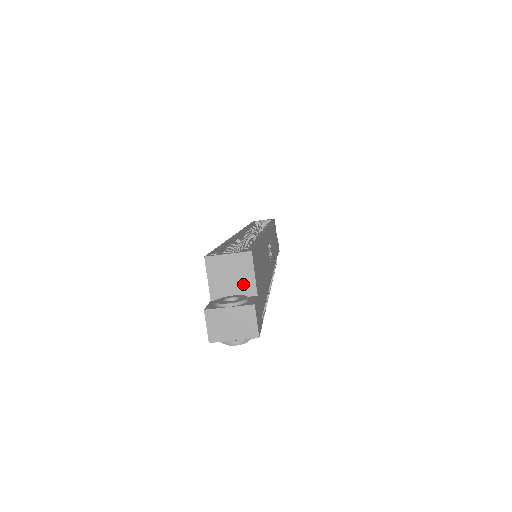
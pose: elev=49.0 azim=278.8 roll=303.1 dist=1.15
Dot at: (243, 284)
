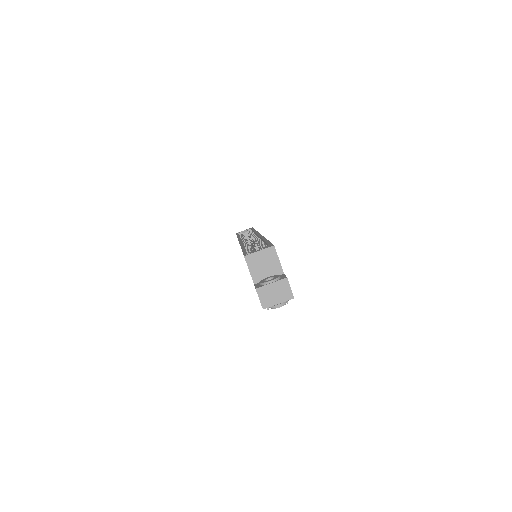
Dot at: (273, 268)
